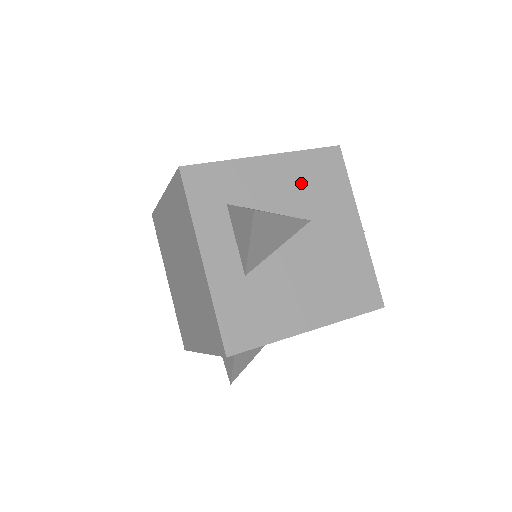
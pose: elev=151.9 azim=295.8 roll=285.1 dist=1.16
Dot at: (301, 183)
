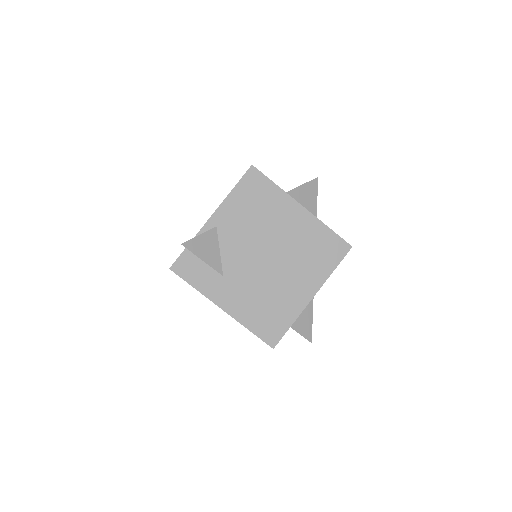
Dot at: occluded
